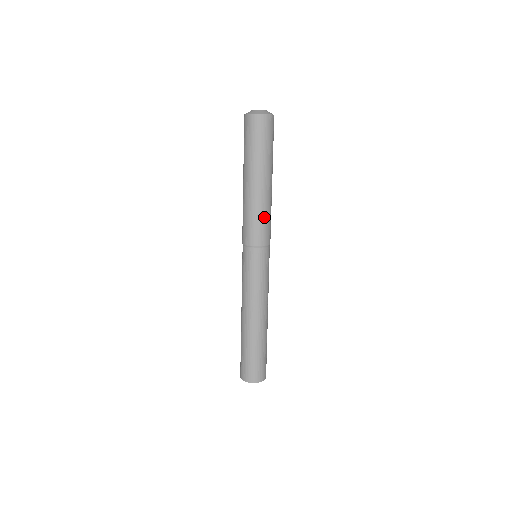
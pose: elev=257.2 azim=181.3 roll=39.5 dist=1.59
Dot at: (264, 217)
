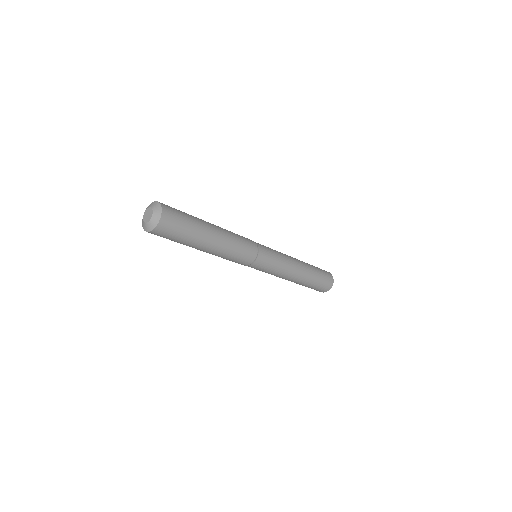
Dot at: (228, 259)
